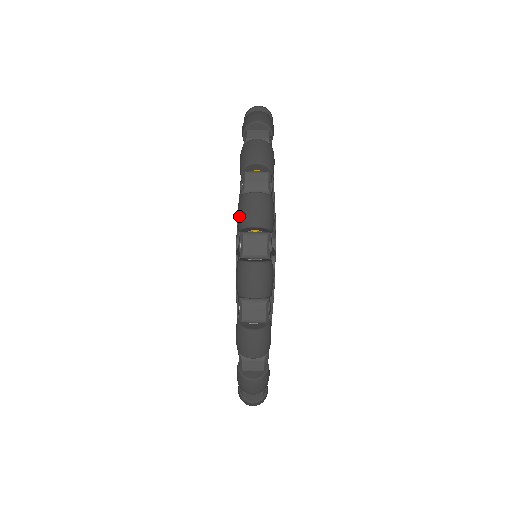
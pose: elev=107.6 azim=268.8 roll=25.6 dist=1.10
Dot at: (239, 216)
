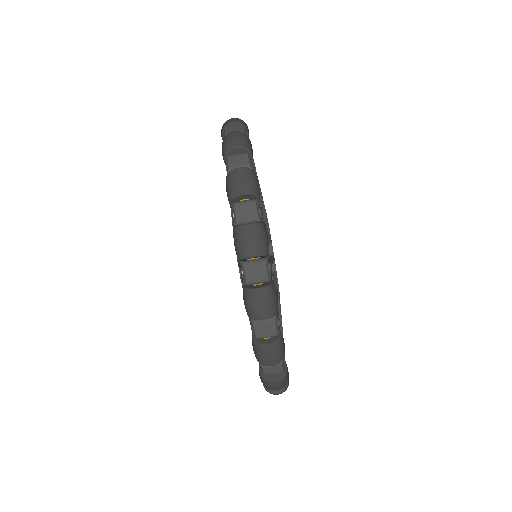
Dot at: (223, 149)
